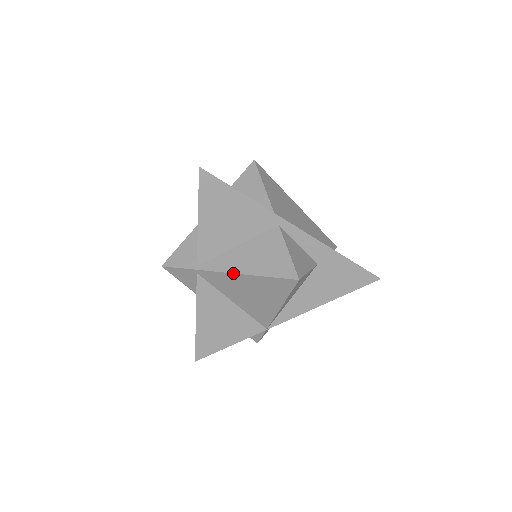
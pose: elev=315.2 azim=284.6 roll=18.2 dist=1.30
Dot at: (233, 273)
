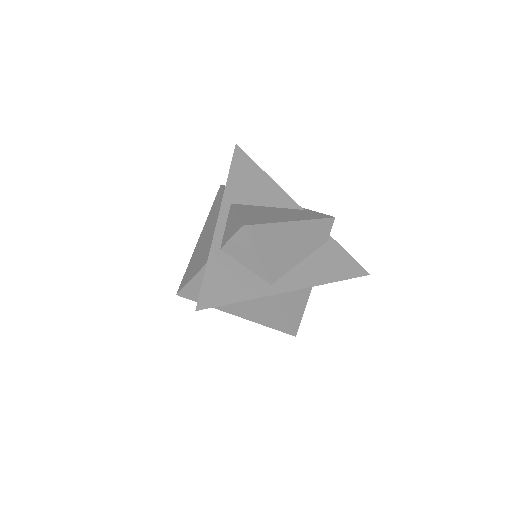
Dot at: occluded
